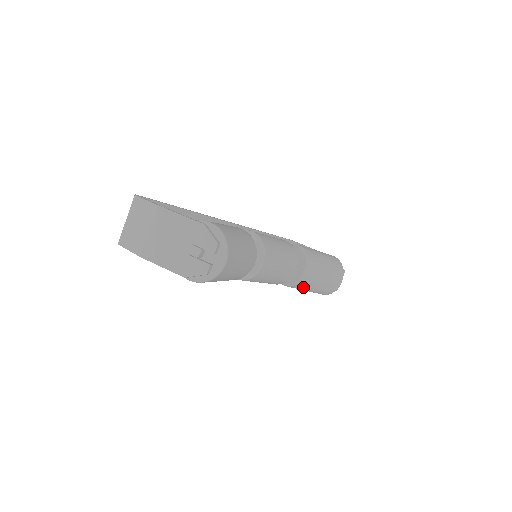
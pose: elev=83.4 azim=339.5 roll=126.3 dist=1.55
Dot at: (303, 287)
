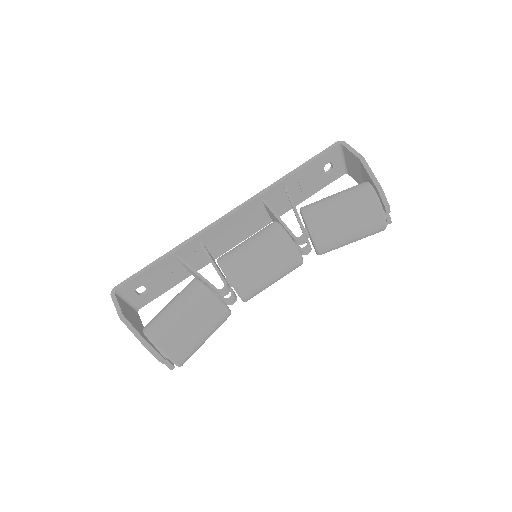
Dot at: occluded
